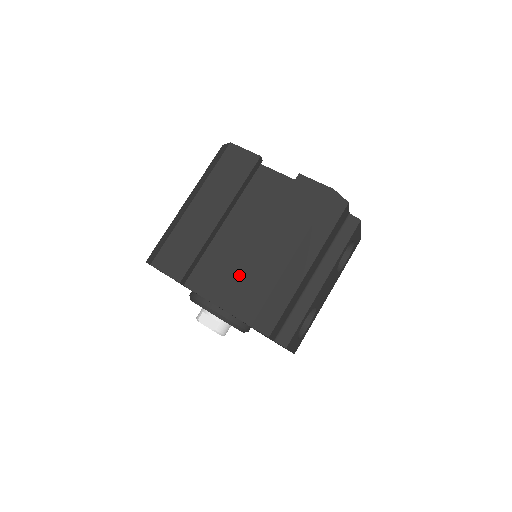
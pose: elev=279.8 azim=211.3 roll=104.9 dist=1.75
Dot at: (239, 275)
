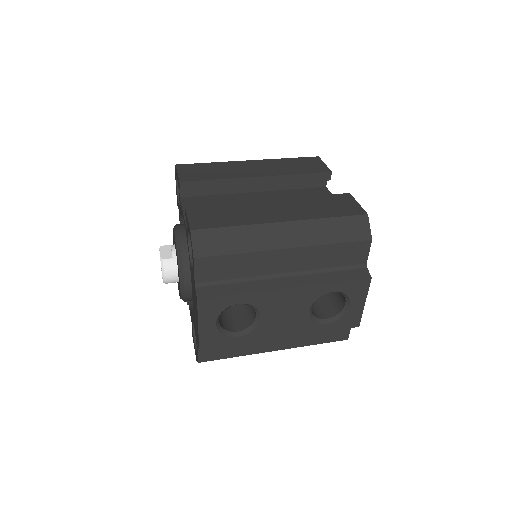
Dot at: (226, 204)
